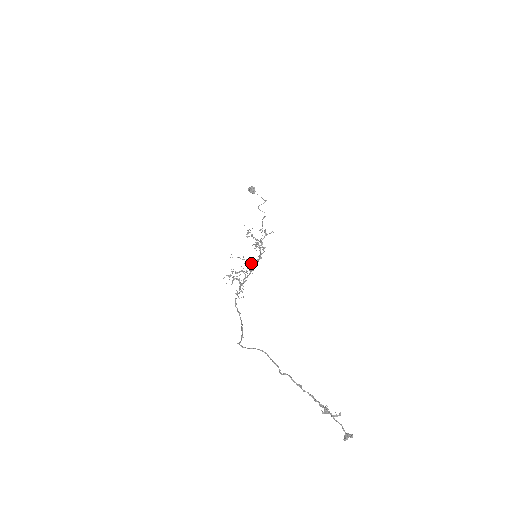
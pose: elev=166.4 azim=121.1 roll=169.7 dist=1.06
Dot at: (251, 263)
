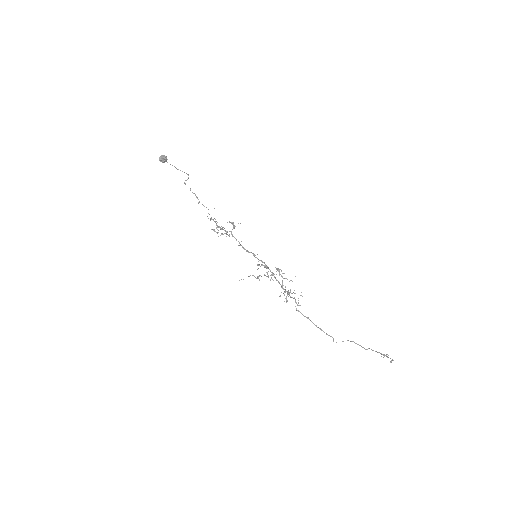
Dot at: (265, 267)
